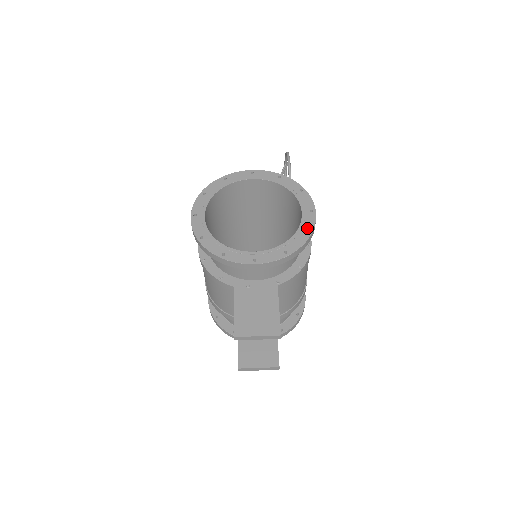
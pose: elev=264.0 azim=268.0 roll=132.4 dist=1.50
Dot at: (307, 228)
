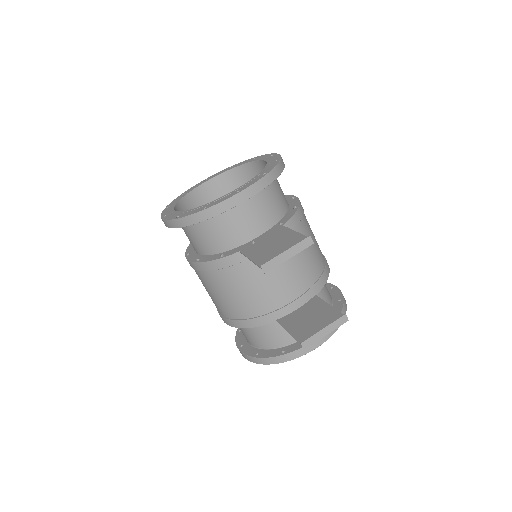
Dot at: (274, 159)
